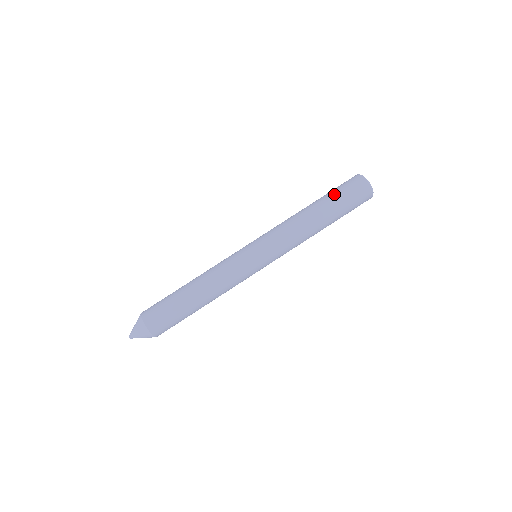
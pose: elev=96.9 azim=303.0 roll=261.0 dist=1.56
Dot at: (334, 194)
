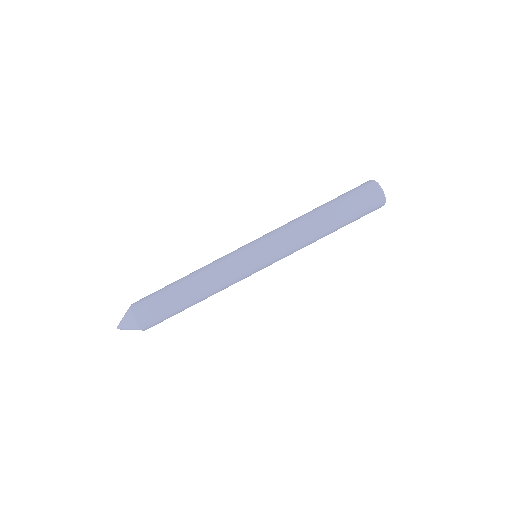
Dot at: (340, 196)
